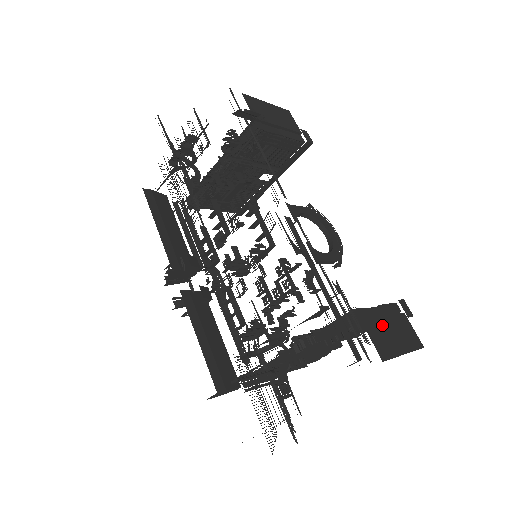
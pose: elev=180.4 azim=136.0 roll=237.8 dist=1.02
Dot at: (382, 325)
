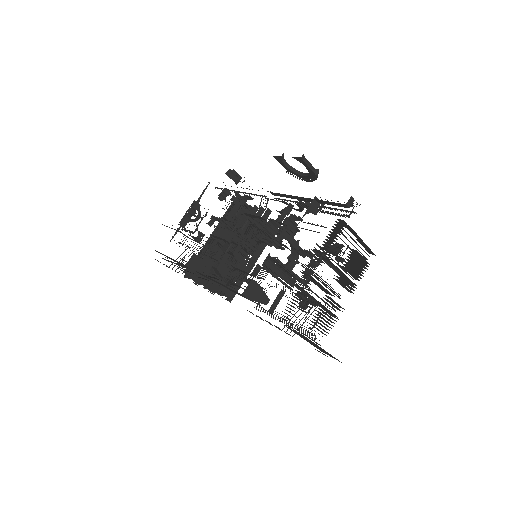
Dot at: occluded
